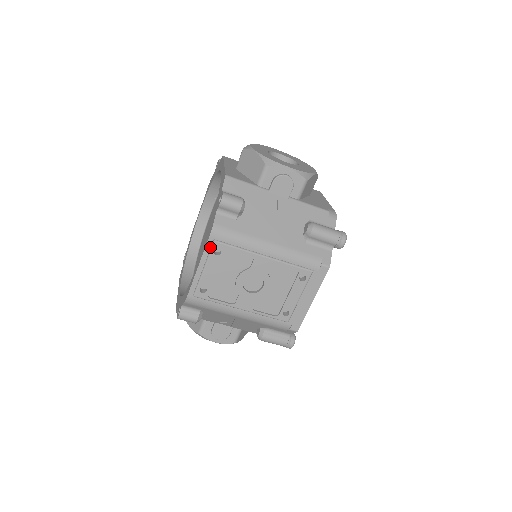
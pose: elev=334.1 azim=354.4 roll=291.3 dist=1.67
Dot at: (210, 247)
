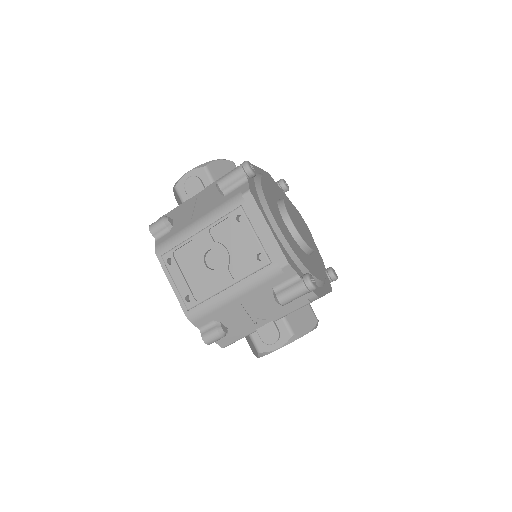
Dot at: (164, 264)
